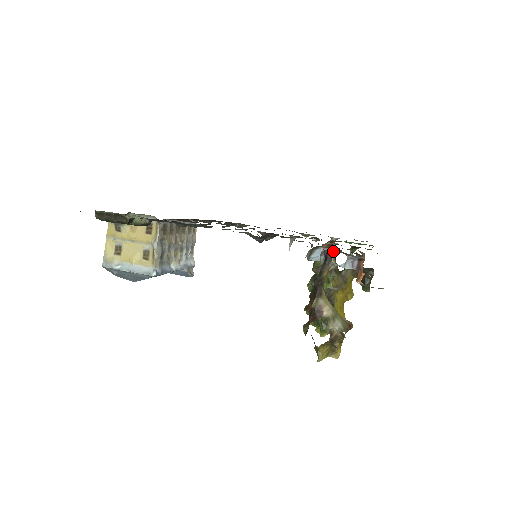
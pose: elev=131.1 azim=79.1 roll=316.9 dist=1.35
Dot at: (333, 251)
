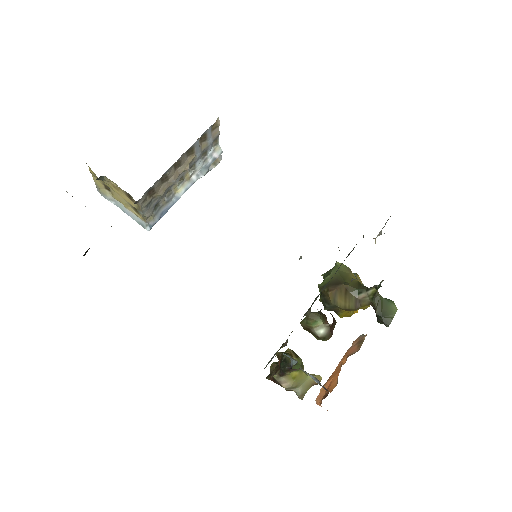
Dot at: occluded
